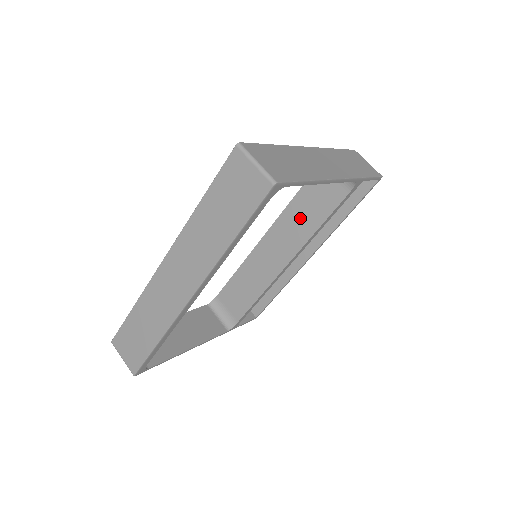
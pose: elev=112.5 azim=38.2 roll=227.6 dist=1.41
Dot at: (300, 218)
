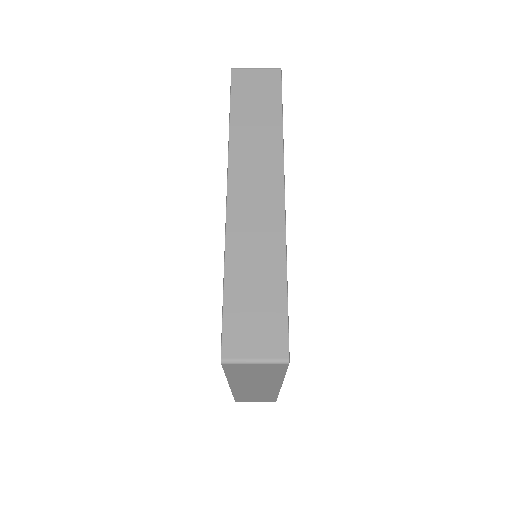
Dot at: occluded
